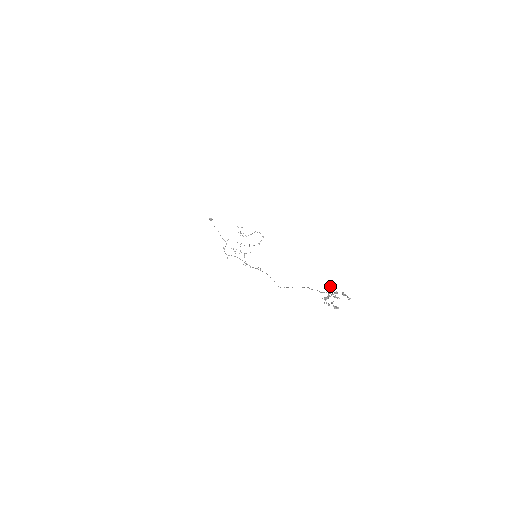
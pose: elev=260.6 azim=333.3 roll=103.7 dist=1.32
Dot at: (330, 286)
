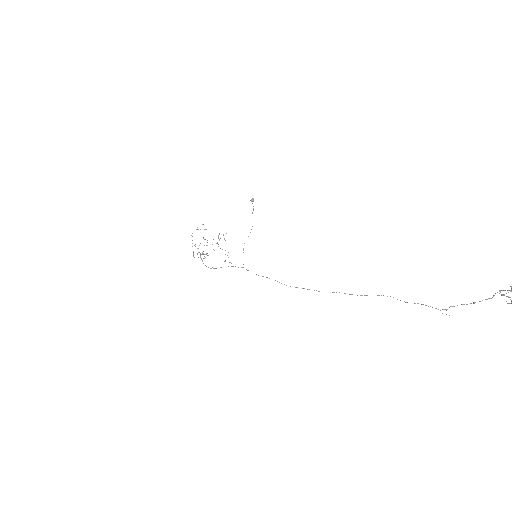
Dot at: (501, 290)
